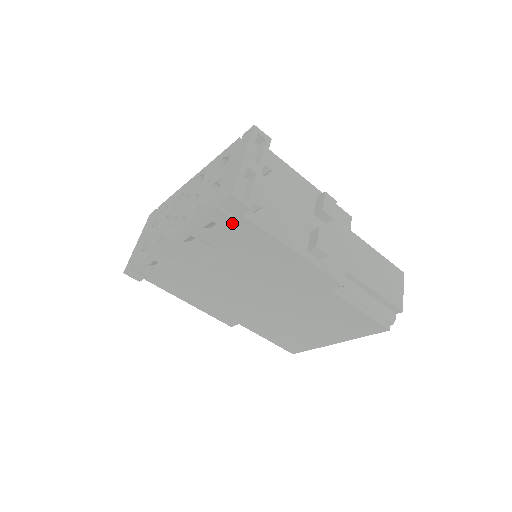
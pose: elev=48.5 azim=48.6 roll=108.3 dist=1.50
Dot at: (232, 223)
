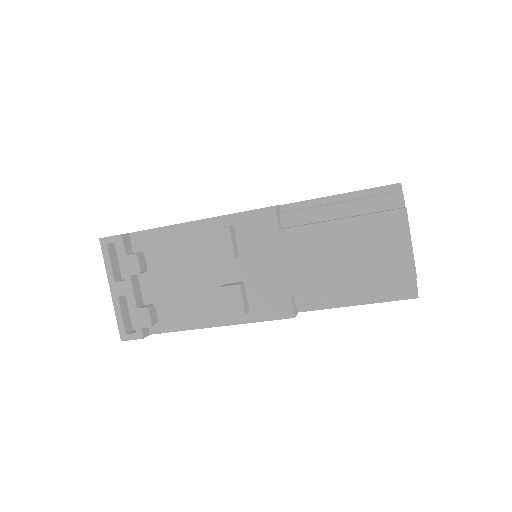
Dot at: occluded
